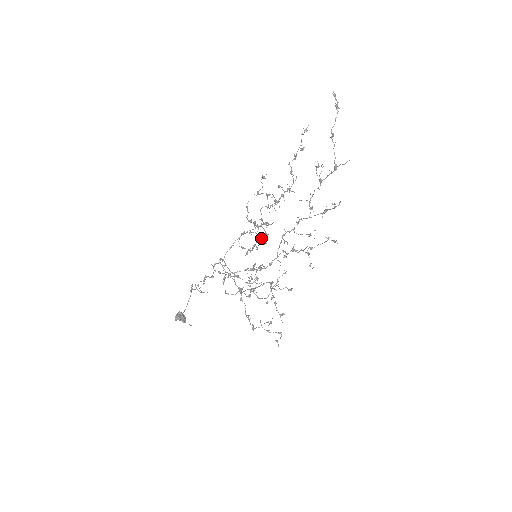
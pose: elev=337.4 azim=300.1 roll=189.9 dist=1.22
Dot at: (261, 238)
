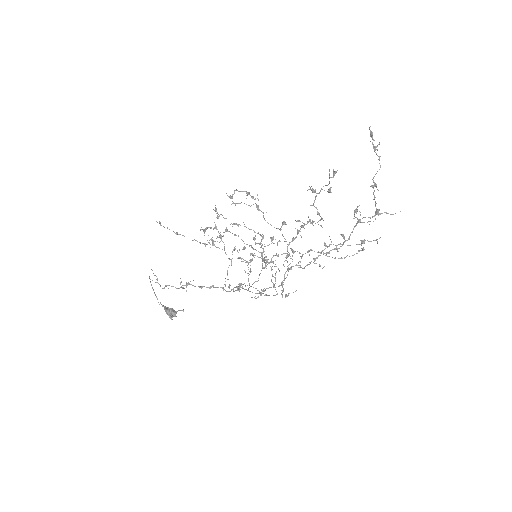
Dot at: (260, 244)
